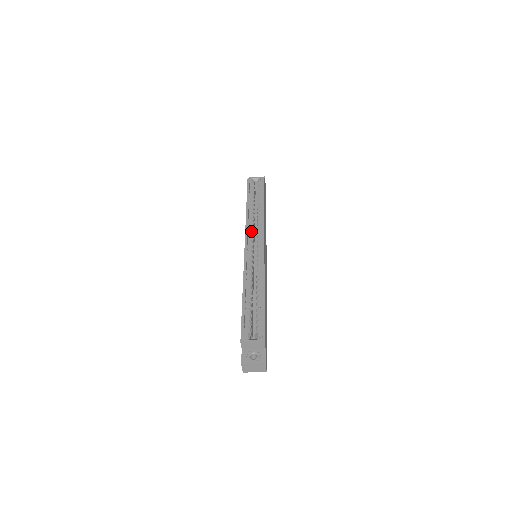
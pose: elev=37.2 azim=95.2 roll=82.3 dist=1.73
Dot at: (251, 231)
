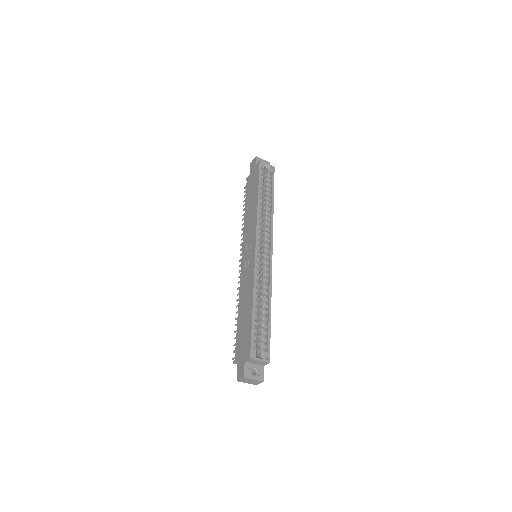
Dot at: (259, 229)
